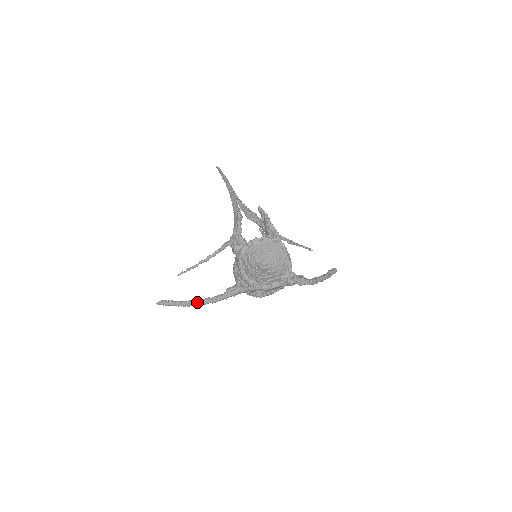
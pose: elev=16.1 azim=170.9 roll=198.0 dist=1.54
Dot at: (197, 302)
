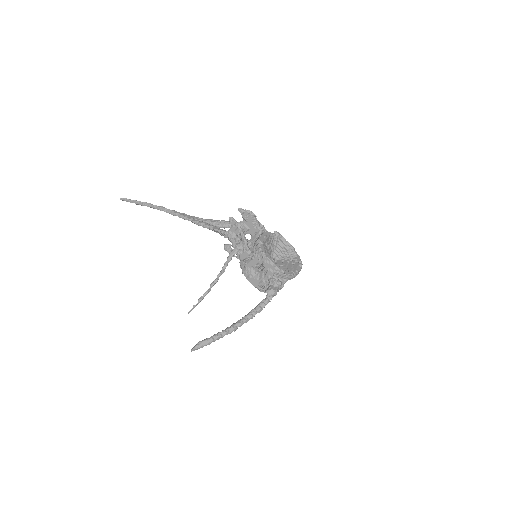
Dot at: (244, 320)
